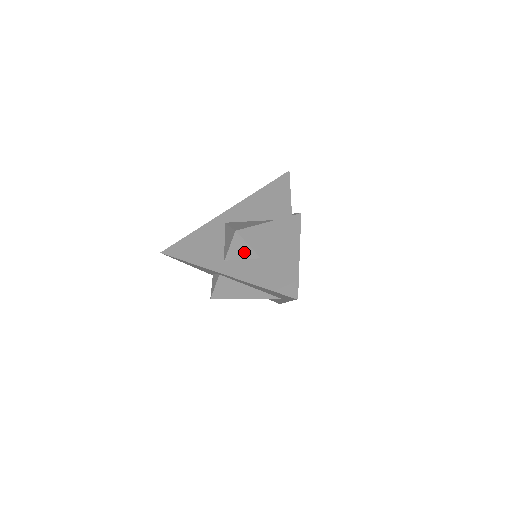
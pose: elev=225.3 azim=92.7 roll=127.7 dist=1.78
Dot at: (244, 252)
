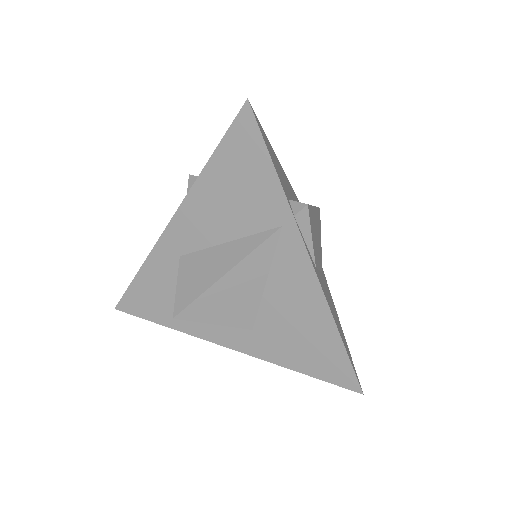
Dot at: occluded
